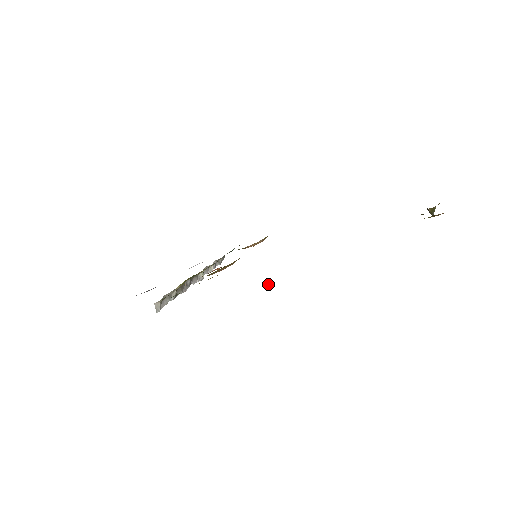
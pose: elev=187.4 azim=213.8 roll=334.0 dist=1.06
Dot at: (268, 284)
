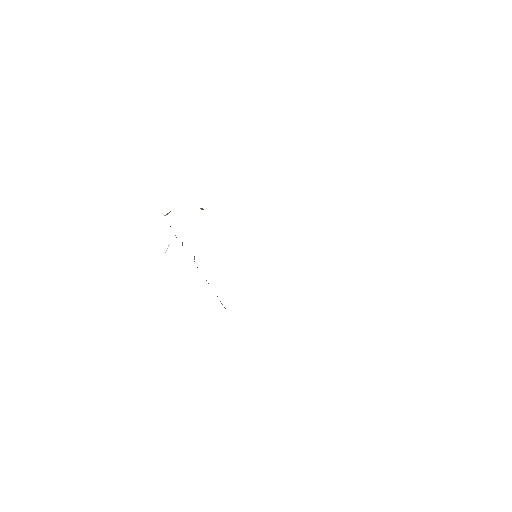
Dot at: (201, 209)
